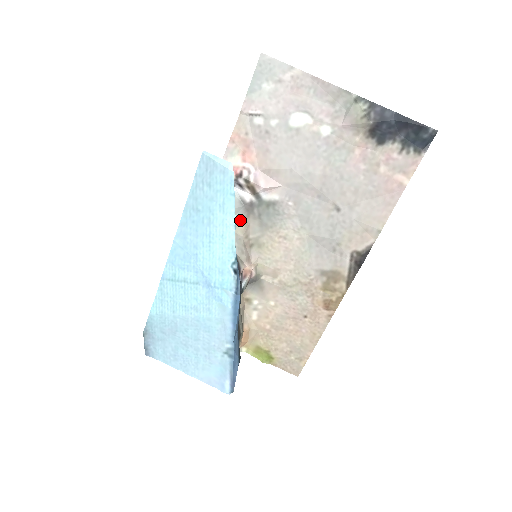
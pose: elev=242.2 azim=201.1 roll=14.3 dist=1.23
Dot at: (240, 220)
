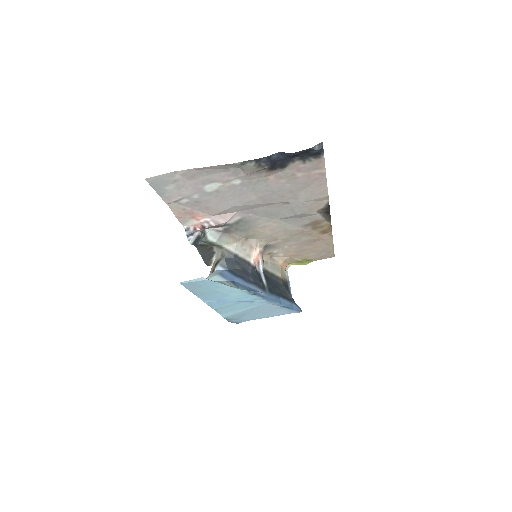
Dot at: (227, 239)
